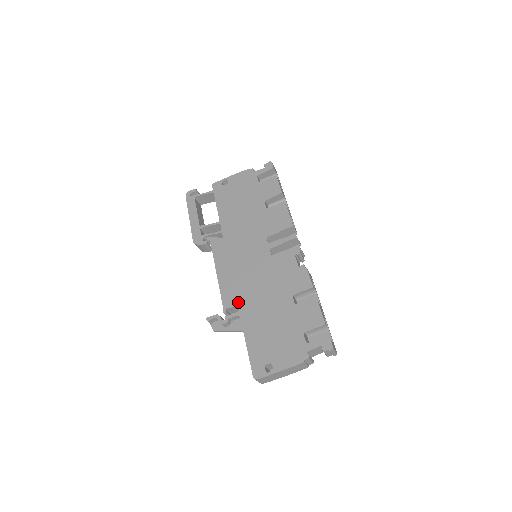
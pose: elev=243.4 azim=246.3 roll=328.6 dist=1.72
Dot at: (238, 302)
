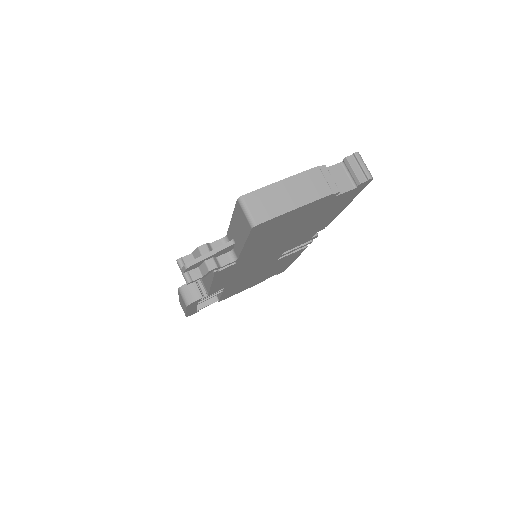
Dot at: occluded
